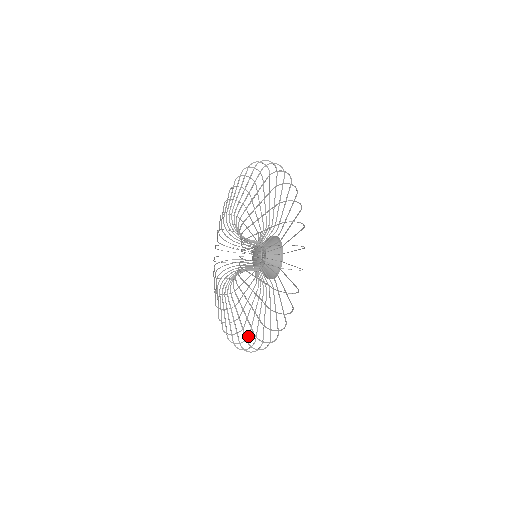
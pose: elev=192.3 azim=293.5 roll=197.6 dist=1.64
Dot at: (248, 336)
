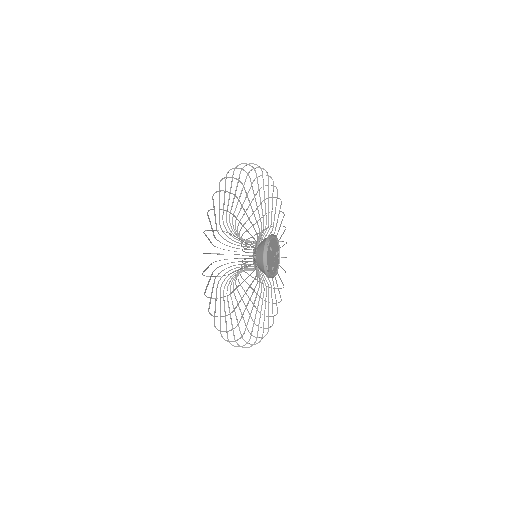
Dot at: (243, 334)
